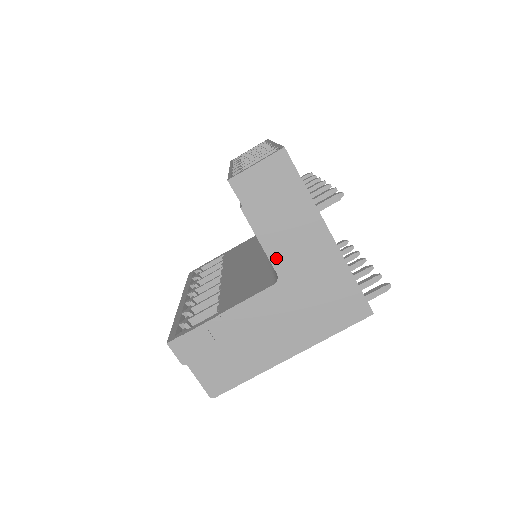
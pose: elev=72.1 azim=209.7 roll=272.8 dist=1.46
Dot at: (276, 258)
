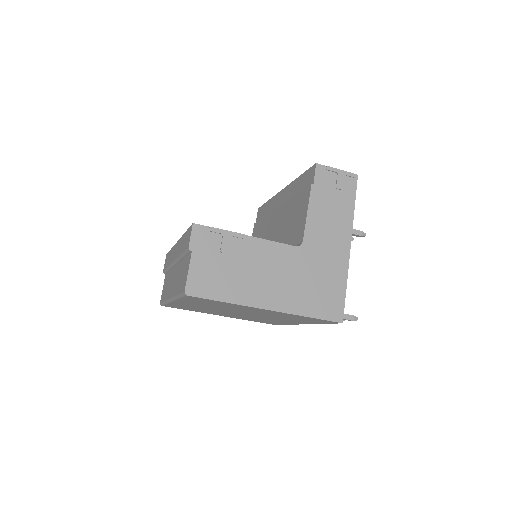
Dot at: (310, 231)
